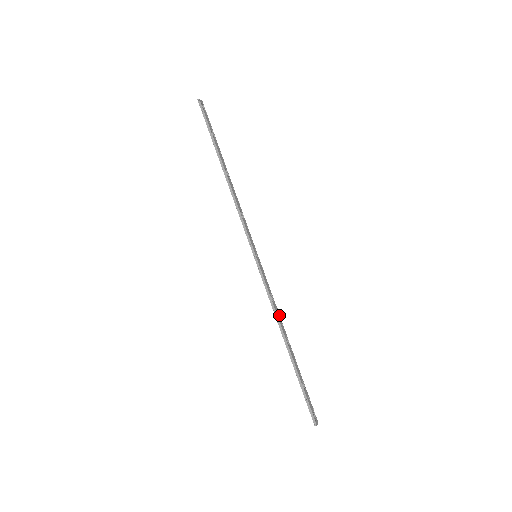
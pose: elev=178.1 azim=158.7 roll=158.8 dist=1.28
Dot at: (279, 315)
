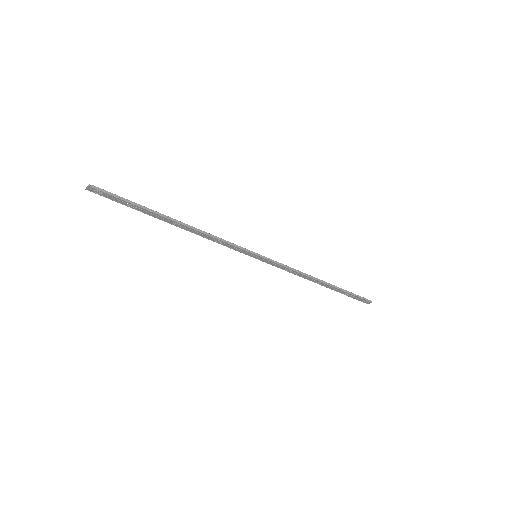
Dot at: (300, 275)
